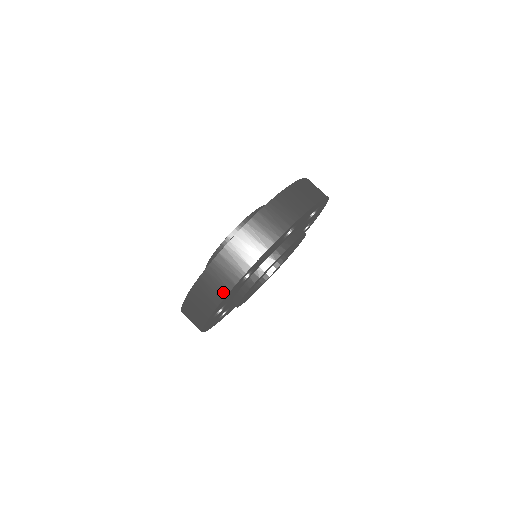
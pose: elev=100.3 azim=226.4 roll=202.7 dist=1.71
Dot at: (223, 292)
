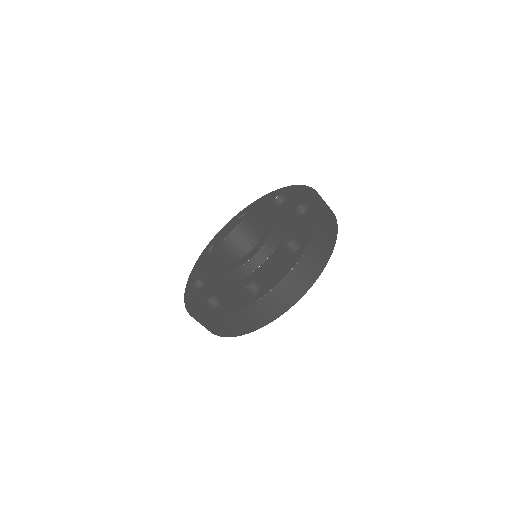
Dot at: occluded
